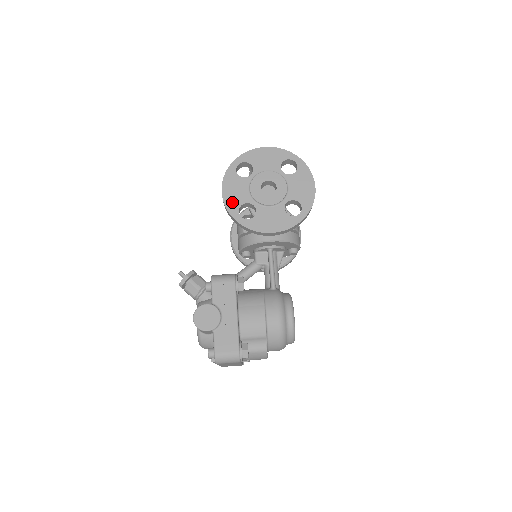
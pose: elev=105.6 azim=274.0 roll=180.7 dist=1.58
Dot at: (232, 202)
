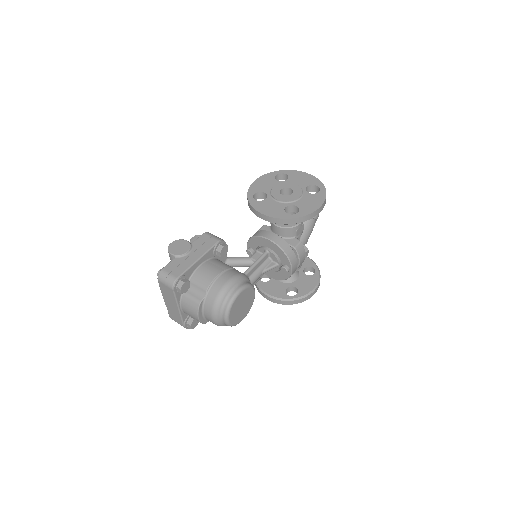
Dot at: (256, 188)
